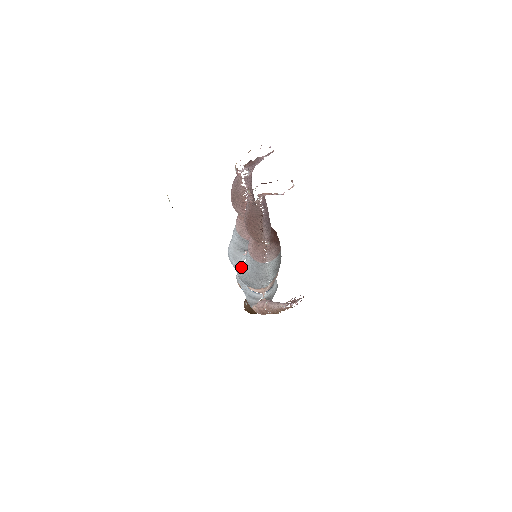
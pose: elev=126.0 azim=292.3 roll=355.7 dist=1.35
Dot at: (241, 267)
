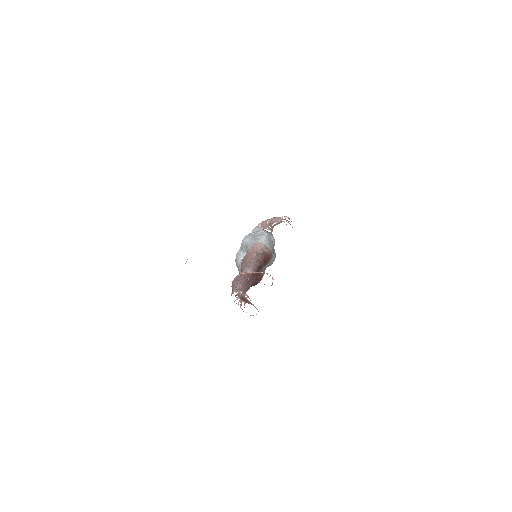
Dot at: (238, 258)
